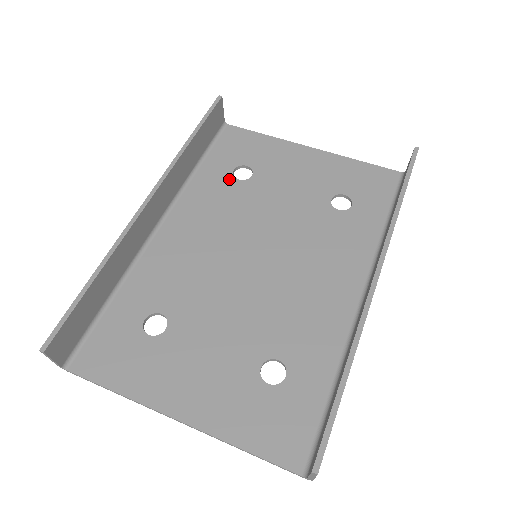
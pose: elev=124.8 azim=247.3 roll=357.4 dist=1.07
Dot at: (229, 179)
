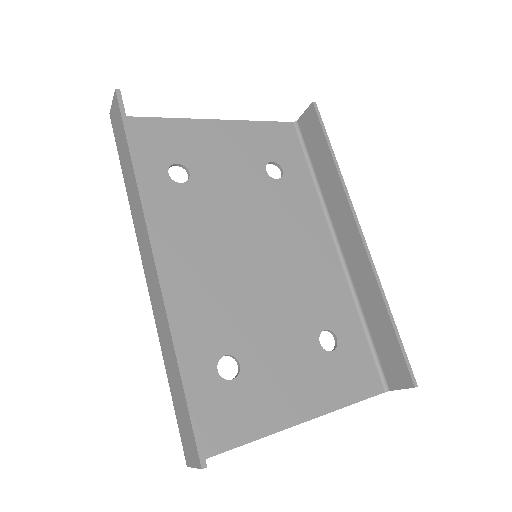
Dot at: (172, 186)
